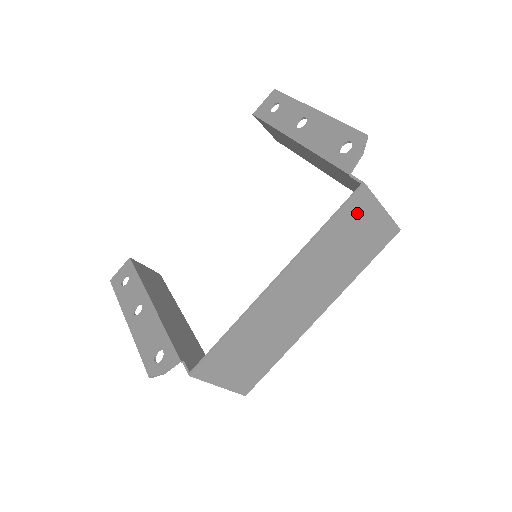
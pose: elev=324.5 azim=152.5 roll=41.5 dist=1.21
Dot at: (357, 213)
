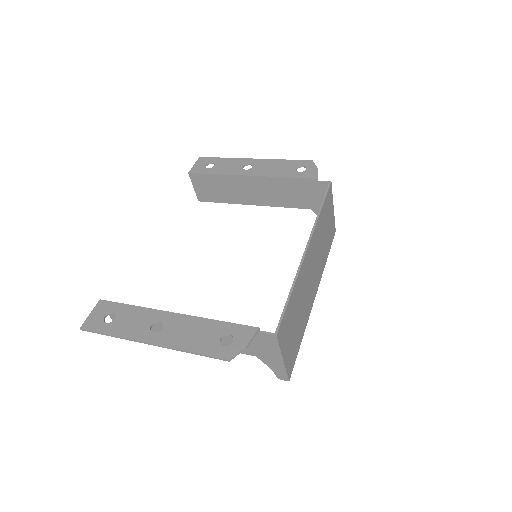
Dot at: (328, 205)
